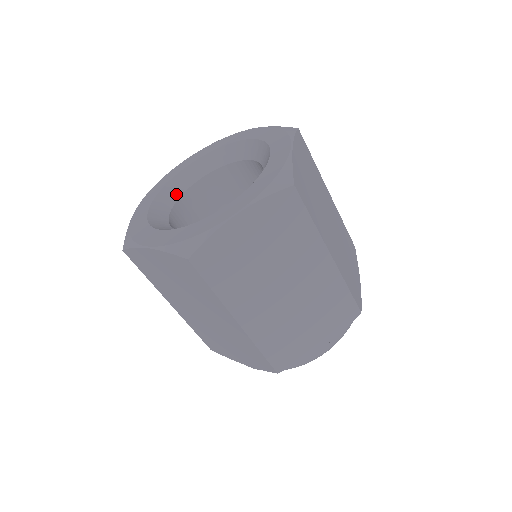
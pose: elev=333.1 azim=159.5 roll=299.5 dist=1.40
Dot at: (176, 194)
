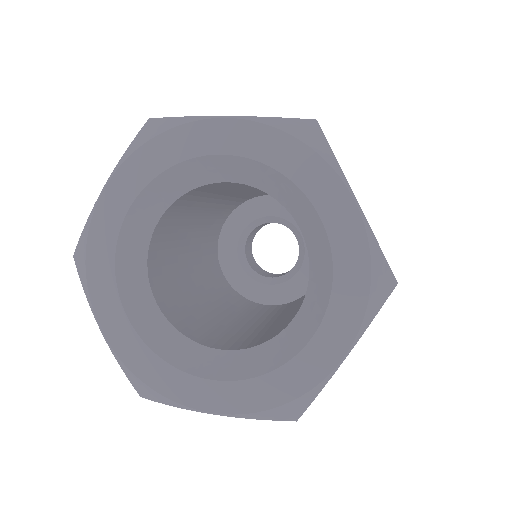
Dot at: (139, 267)
